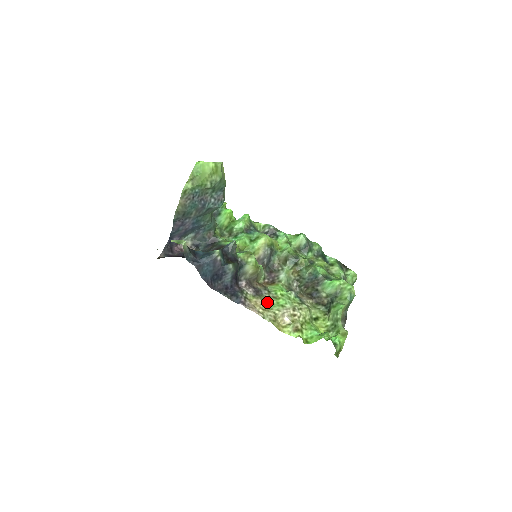
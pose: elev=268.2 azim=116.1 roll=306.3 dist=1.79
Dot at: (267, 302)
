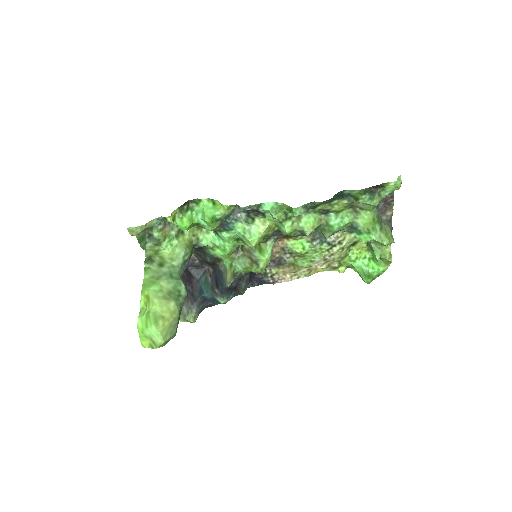
Dot at: (294, 263)
